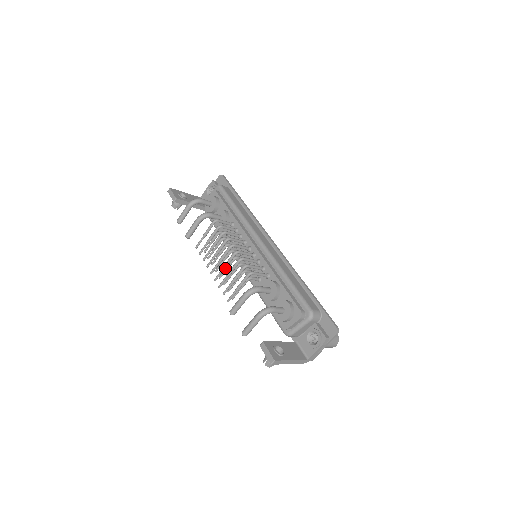
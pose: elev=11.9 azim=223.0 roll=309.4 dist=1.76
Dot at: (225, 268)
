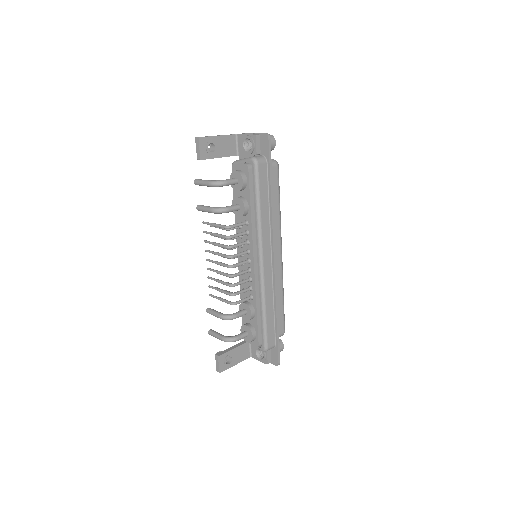
Dot at: (218, 273)
